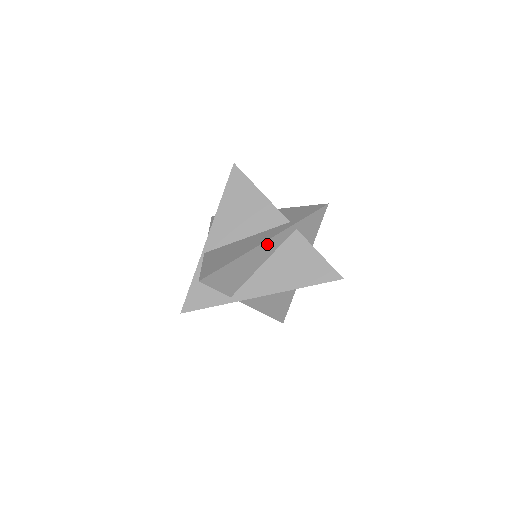
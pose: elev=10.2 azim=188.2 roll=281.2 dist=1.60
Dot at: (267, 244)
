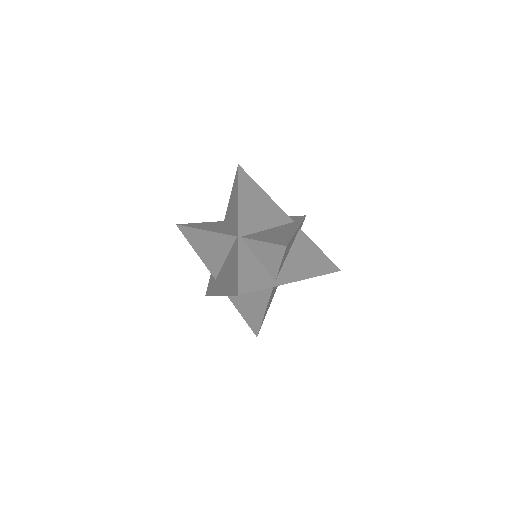
Dot at: occluded
